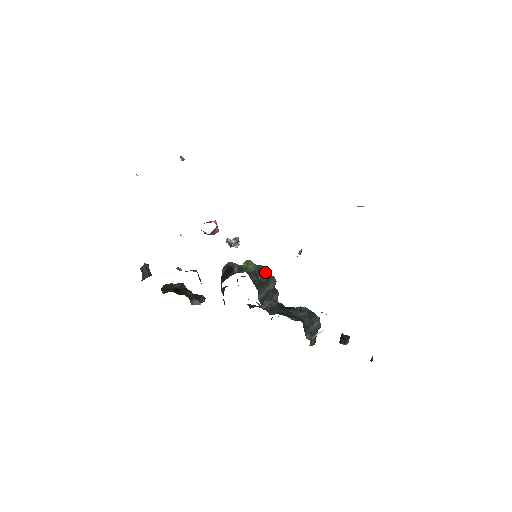
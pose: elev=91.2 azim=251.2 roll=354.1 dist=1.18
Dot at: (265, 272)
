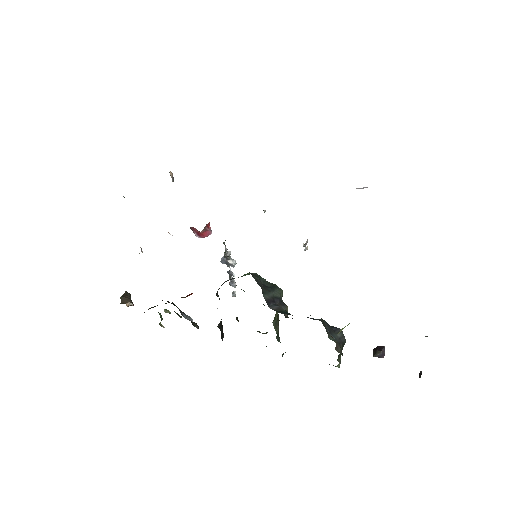
Dot at: (268, 282)
